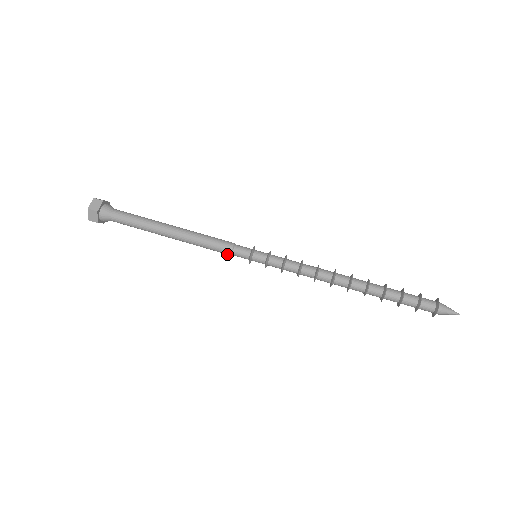
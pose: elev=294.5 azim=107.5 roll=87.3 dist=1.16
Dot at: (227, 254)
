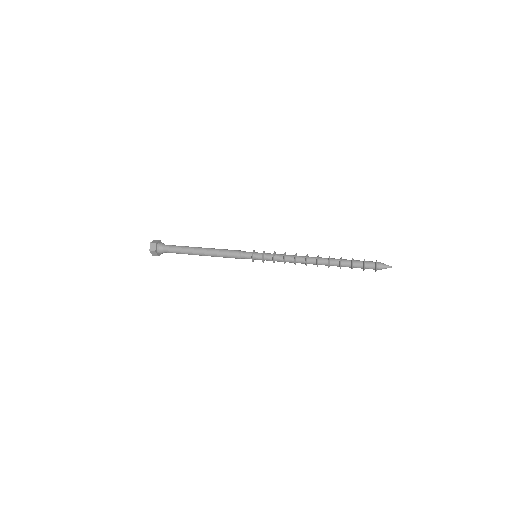
Dot at: (237, 257)
